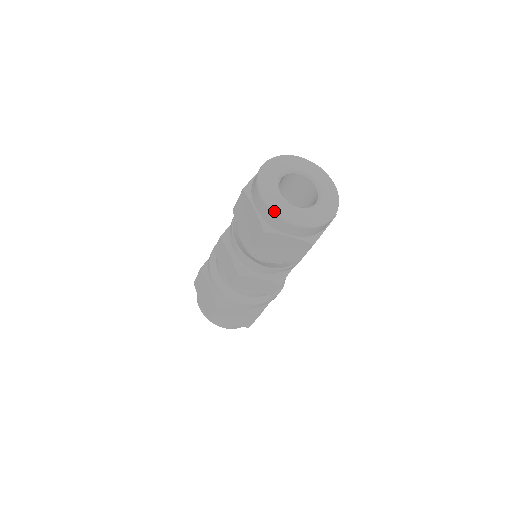
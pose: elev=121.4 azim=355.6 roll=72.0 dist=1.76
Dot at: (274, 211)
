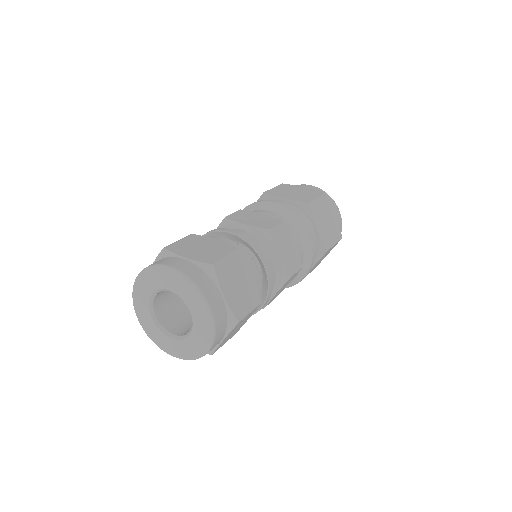
Dot at: occluded
